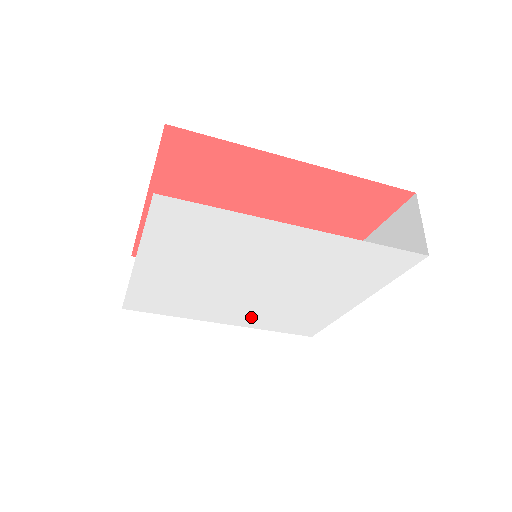
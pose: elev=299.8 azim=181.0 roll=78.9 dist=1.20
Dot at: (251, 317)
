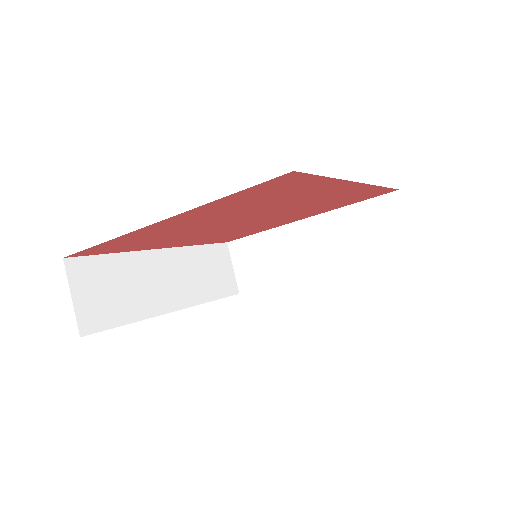
Dot at: occluded
